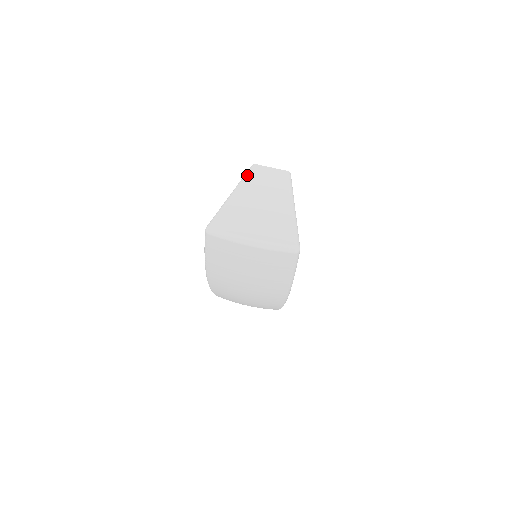
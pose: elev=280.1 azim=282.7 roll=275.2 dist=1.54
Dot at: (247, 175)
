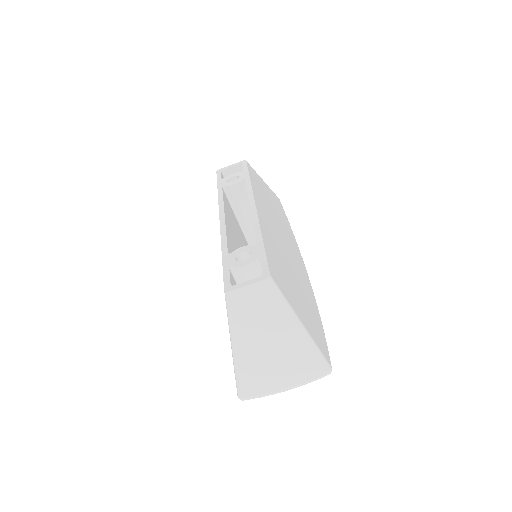
Dot at: (231, 314)
